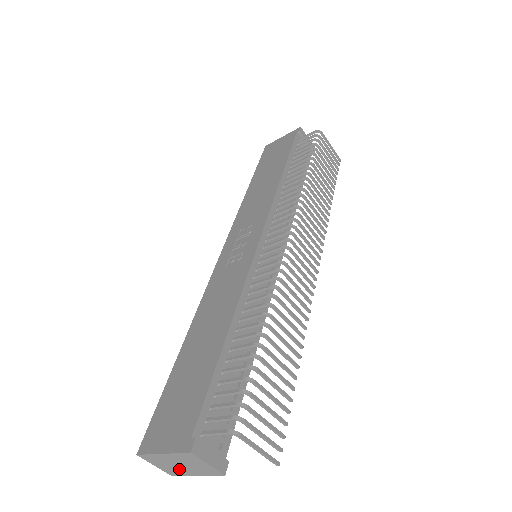
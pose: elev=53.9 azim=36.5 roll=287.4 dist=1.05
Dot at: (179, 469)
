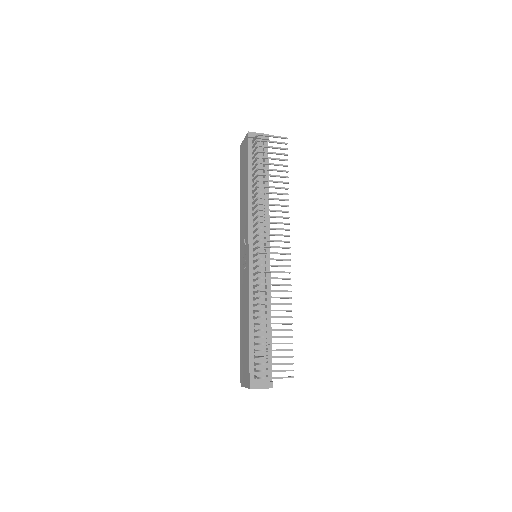
Dot at: occluded
